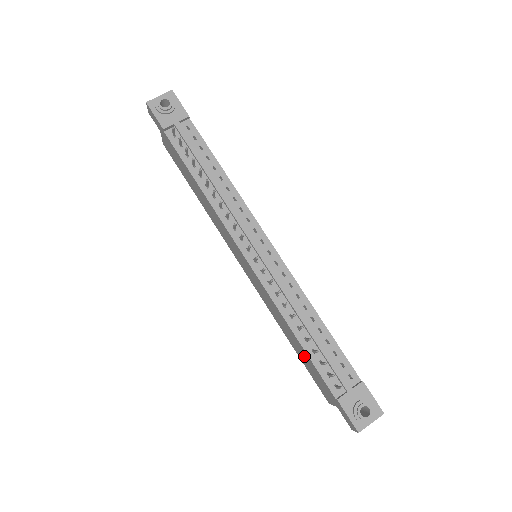
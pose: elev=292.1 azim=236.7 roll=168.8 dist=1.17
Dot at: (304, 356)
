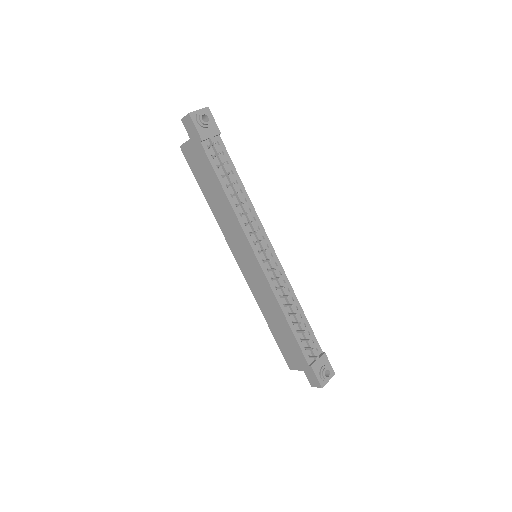
Dot at: (285, 335)
